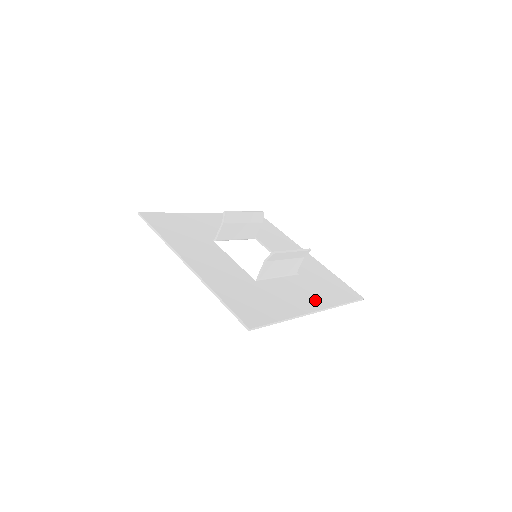
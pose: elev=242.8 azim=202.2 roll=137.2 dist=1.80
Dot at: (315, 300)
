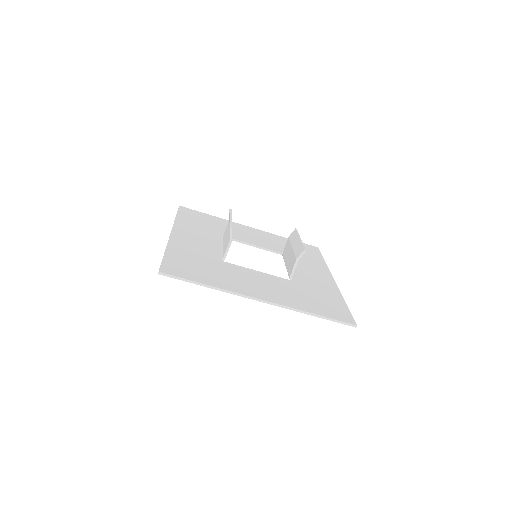
Dot at: (320, 270)
